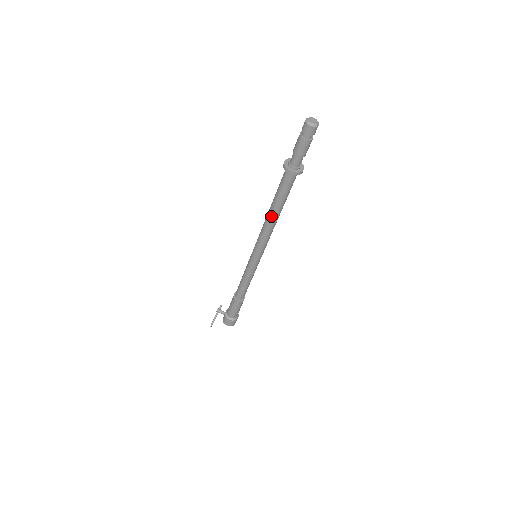
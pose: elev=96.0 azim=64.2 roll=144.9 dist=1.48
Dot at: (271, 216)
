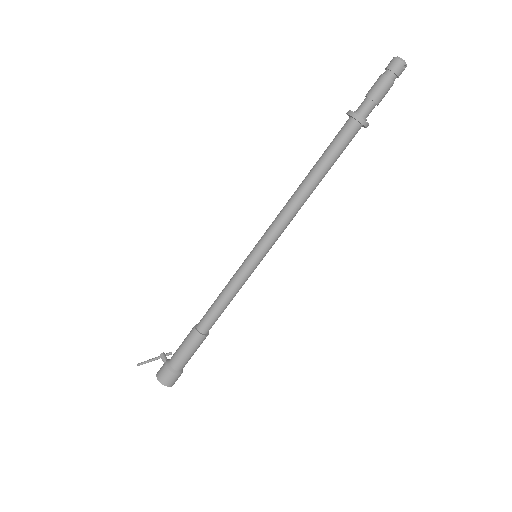
Dot at: (303, 183)
